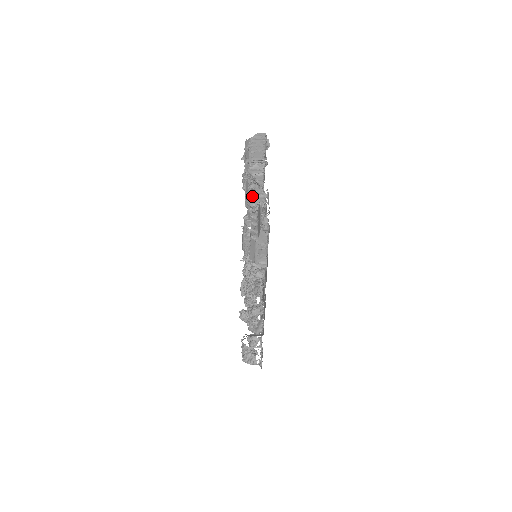
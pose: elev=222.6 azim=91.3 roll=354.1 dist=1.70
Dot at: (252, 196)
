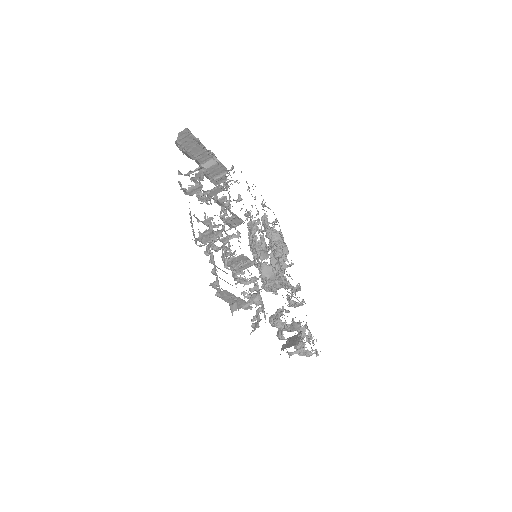
Dot at: (198, 238)
